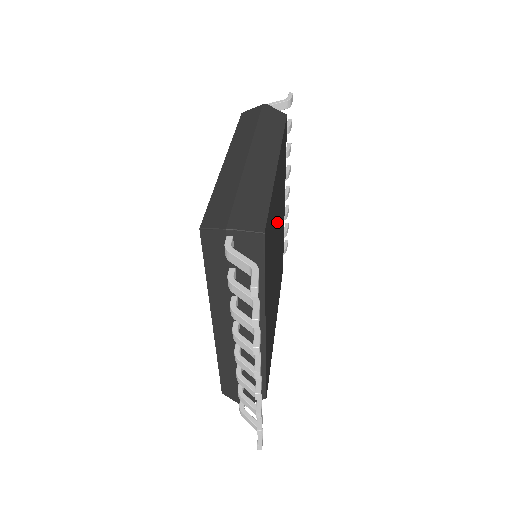
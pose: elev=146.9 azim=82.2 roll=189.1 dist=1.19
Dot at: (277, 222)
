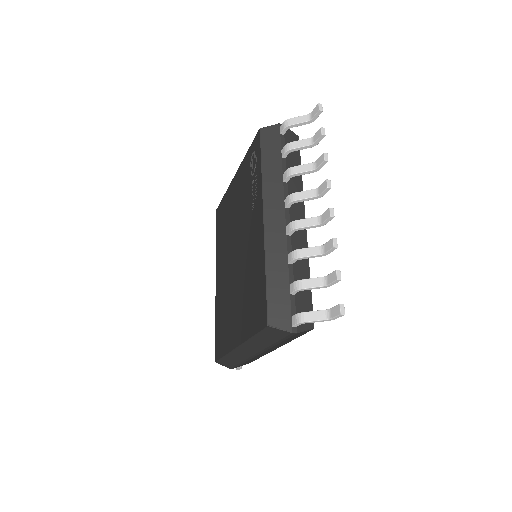
Dot at: occluded
